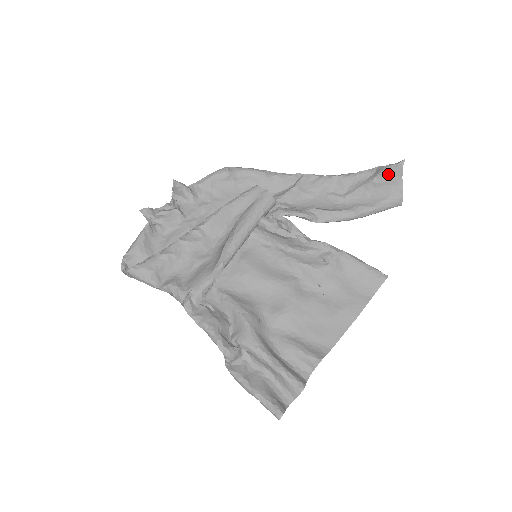
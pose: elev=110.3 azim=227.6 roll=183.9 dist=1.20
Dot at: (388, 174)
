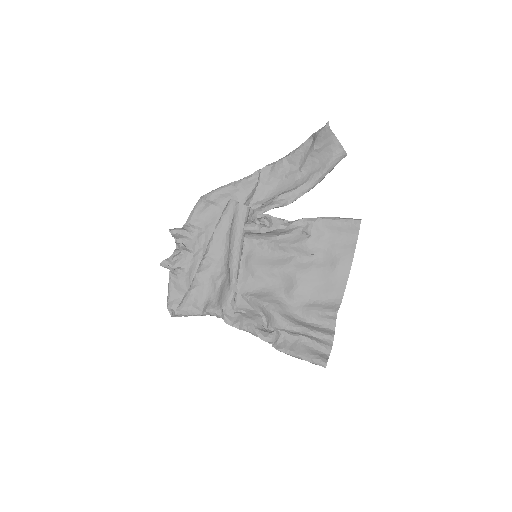
Dot at: (322, 138)
